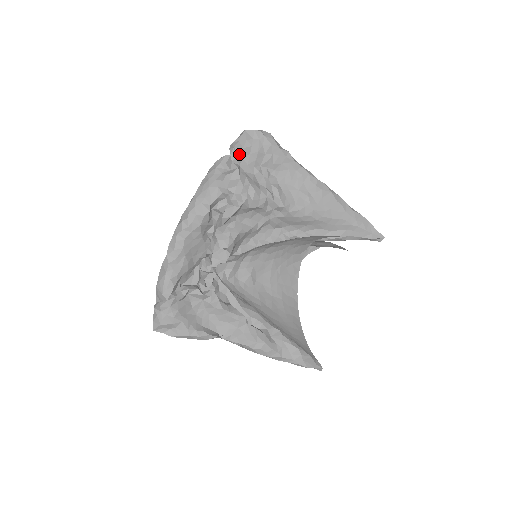
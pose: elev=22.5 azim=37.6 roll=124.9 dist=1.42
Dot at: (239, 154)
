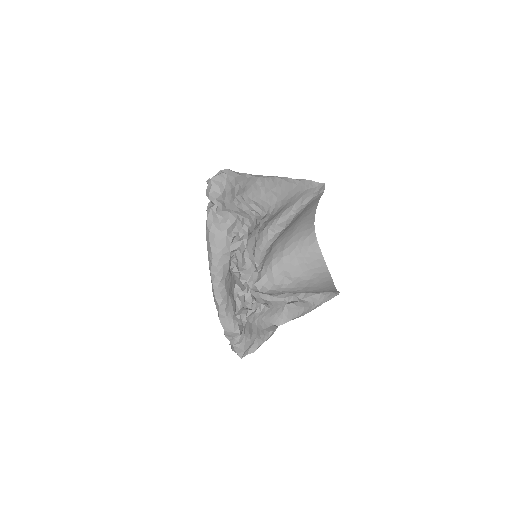
Dot at: (221, 201)
